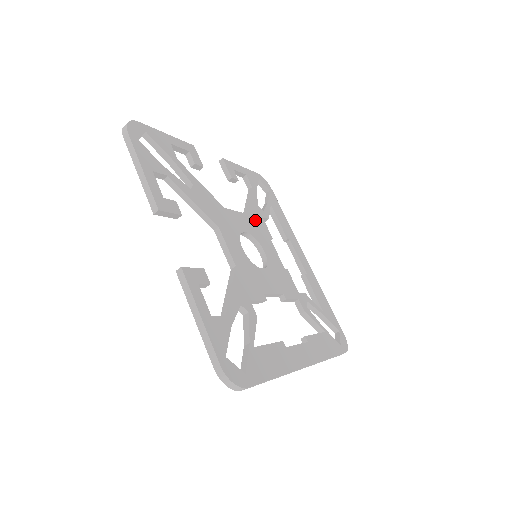
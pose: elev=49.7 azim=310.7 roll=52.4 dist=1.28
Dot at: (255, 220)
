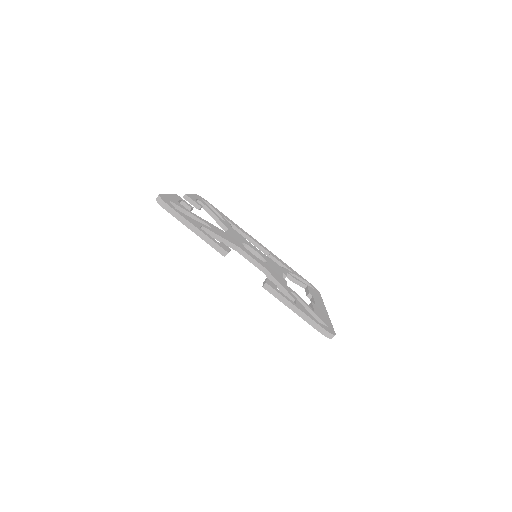
Dot at: (233, 231)
